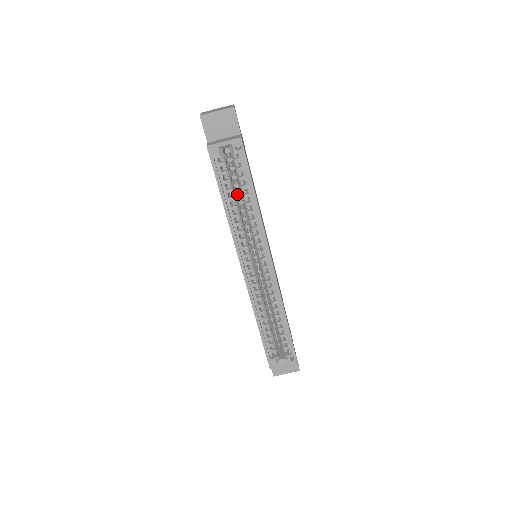
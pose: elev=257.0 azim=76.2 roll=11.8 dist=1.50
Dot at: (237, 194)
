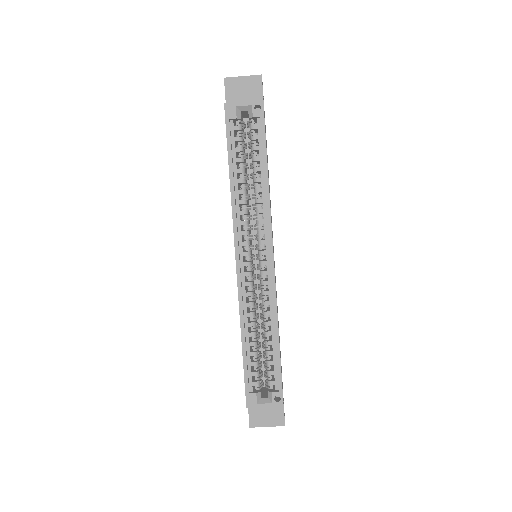
Dot at: occluded
